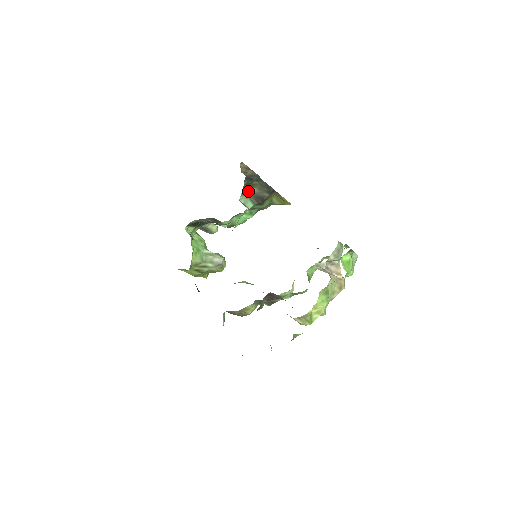
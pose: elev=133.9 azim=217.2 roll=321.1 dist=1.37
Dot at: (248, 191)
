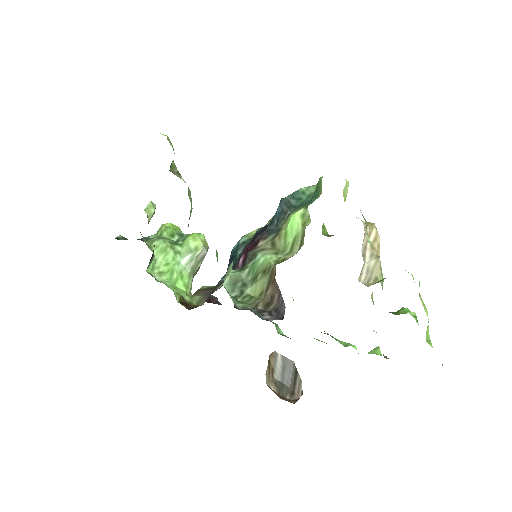
Dot at: occluded
